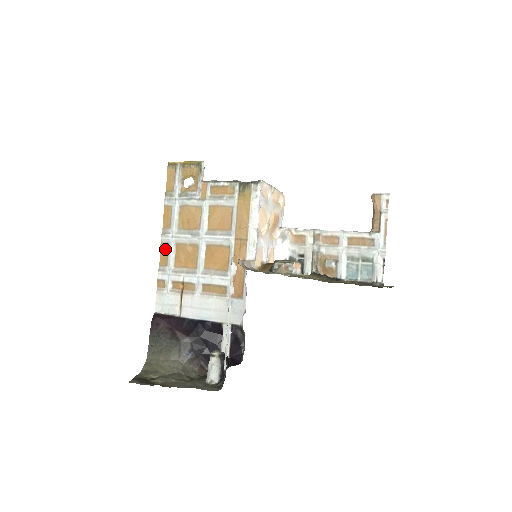
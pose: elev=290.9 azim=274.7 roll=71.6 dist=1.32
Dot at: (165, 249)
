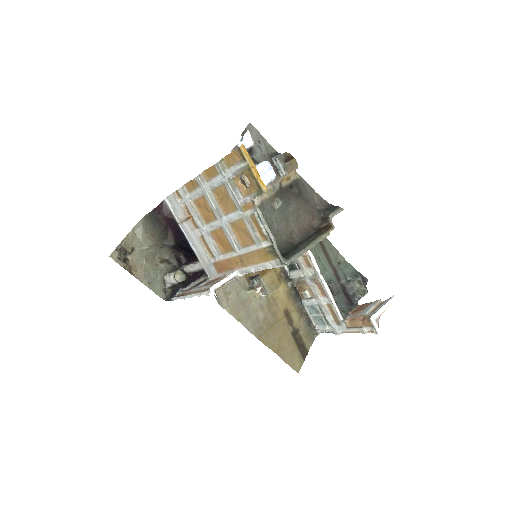
Dot at: (195, 185)
